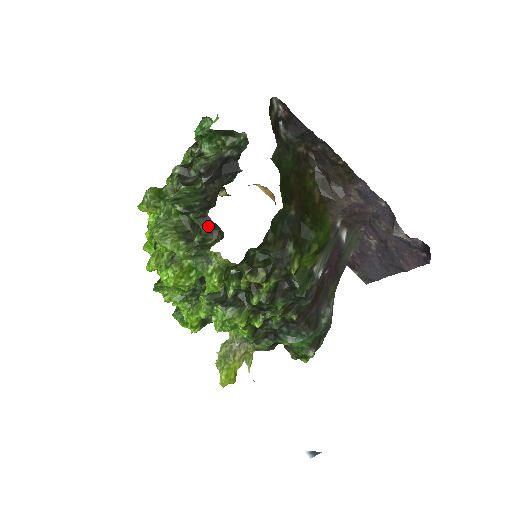
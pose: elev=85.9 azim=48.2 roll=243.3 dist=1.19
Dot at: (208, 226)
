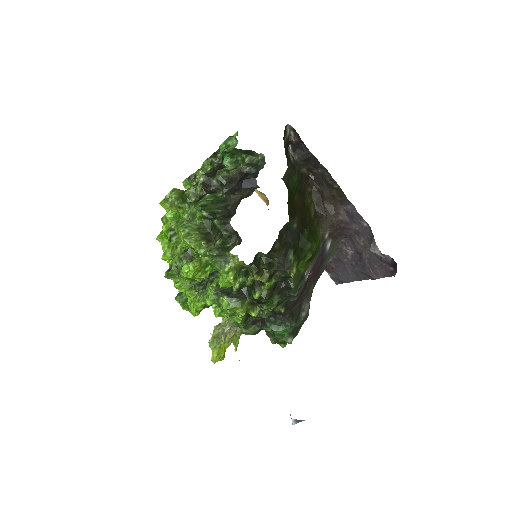
Dot at: (229, 232)
